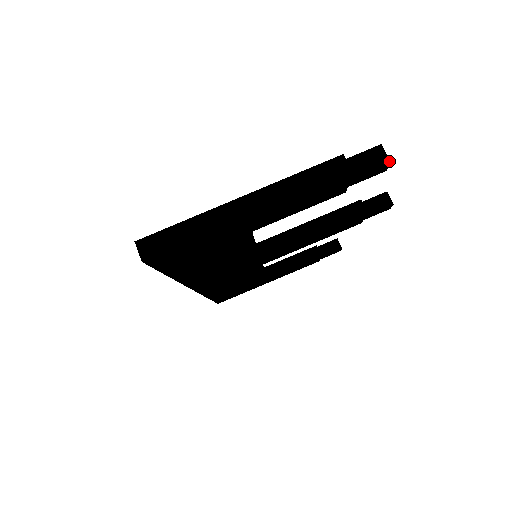
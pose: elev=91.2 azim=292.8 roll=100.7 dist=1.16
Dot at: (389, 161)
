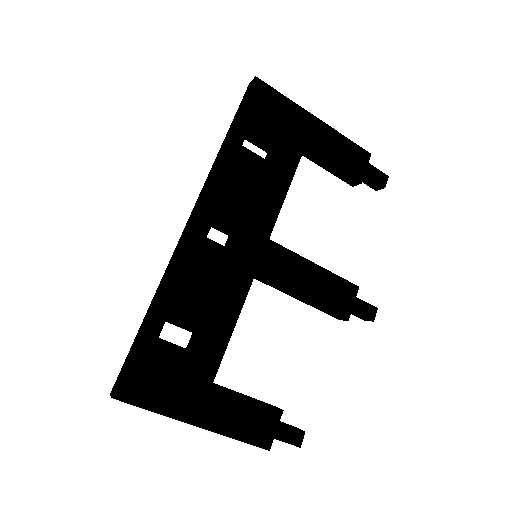
Dot at: occluded
